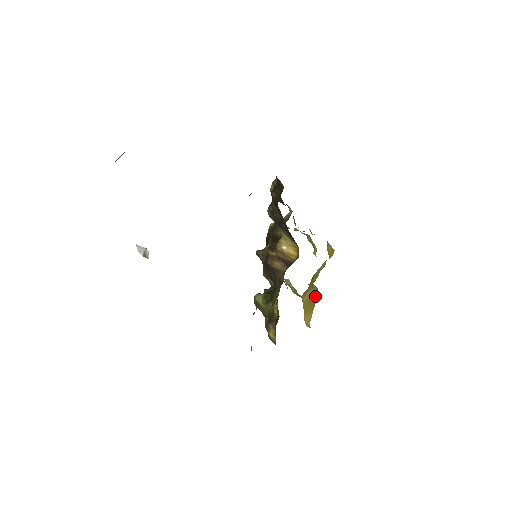
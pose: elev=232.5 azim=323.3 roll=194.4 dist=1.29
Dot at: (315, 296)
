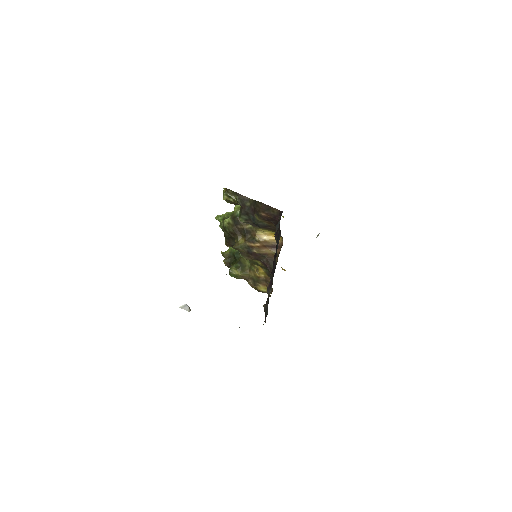
Dot at: occluded
